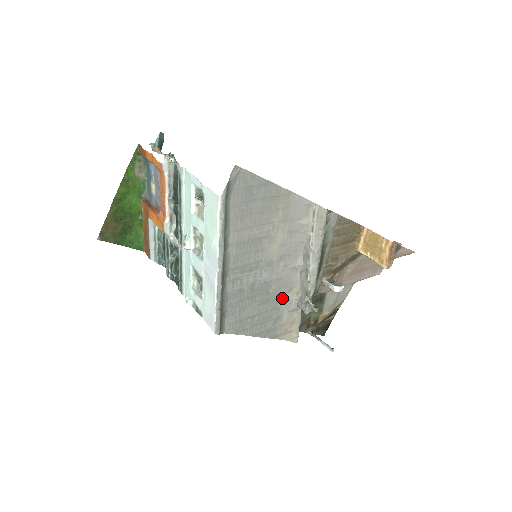
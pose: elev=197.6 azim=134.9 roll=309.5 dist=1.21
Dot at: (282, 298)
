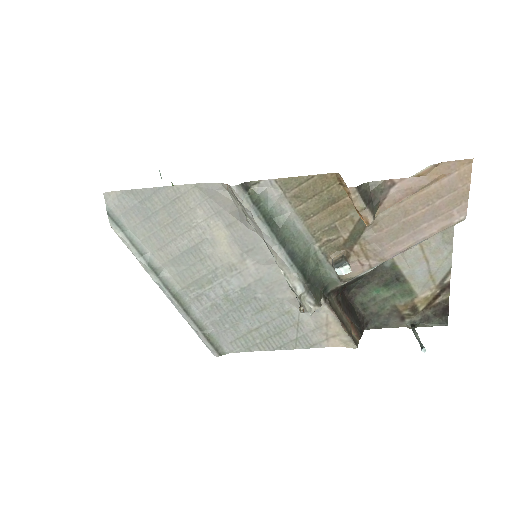
Dot at: (286, 299)
